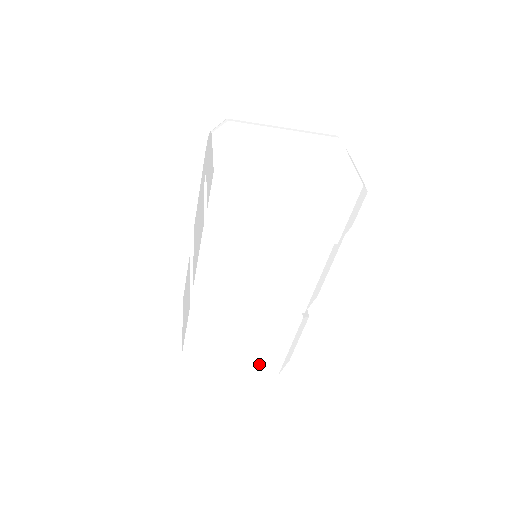
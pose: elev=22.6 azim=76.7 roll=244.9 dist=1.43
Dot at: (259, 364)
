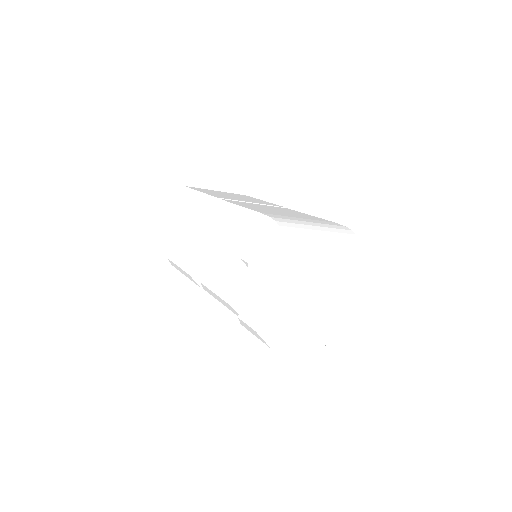
Dot at: occluded
